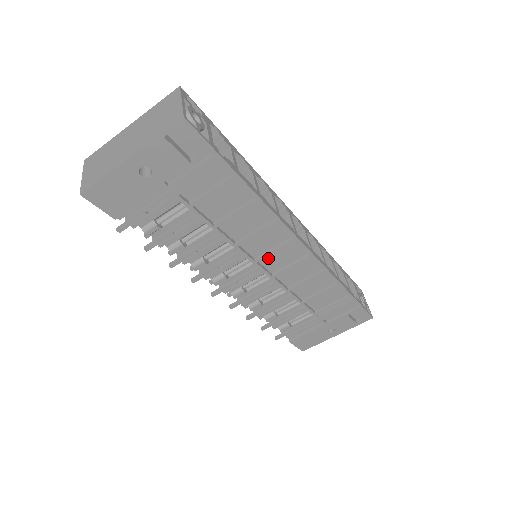
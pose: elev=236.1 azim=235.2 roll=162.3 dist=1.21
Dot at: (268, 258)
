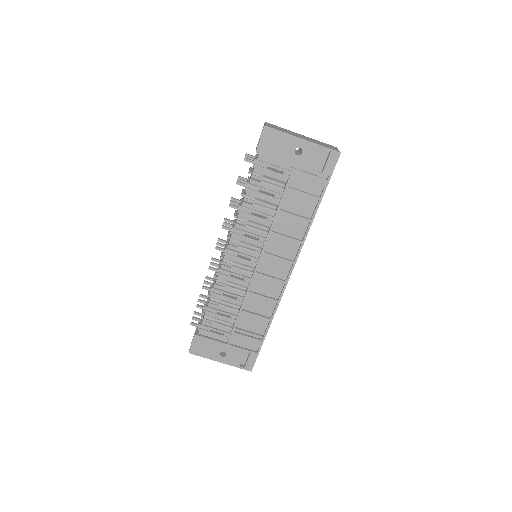
Dot at: (268, 259)
